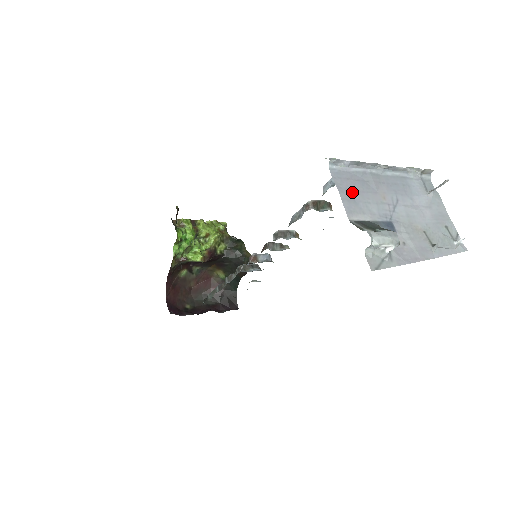
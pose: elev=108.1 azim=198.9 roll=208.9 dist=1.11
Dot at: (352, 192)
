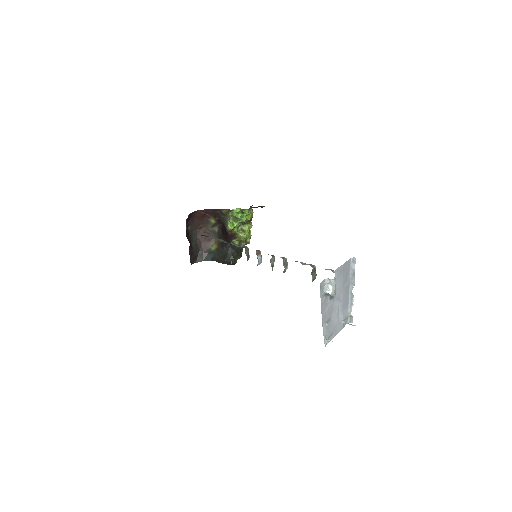
Dot at: (344, 272)
